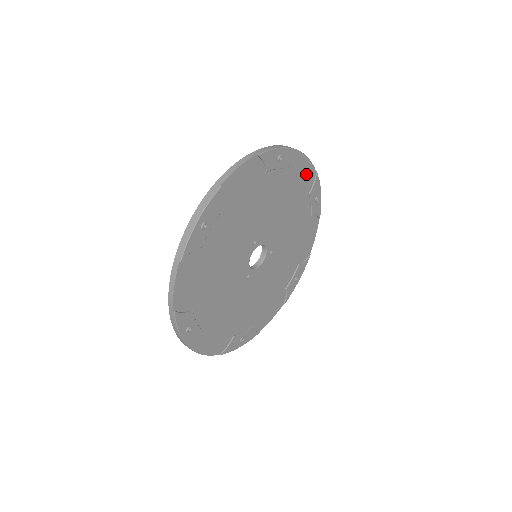
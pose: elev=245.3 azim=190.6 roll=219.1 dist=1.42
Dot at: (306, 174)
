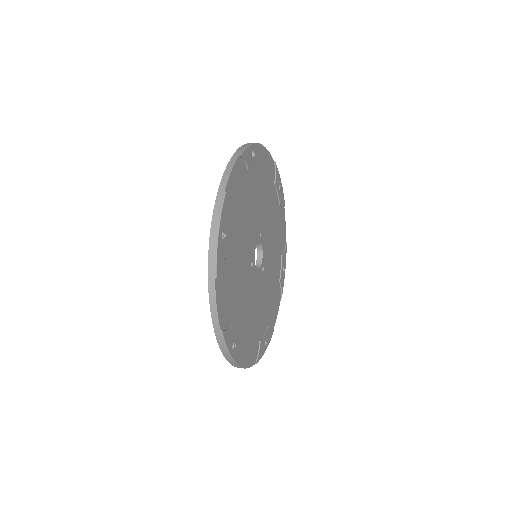
Dot at: (237, 177)
